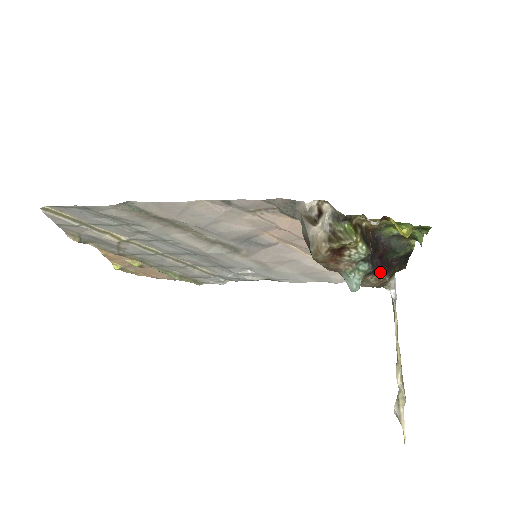
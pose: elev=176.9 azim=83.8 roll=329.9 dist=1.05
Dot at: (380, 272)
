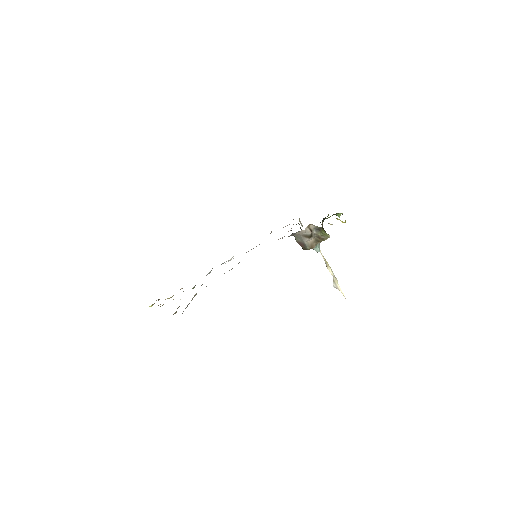
Dot at: occluded
